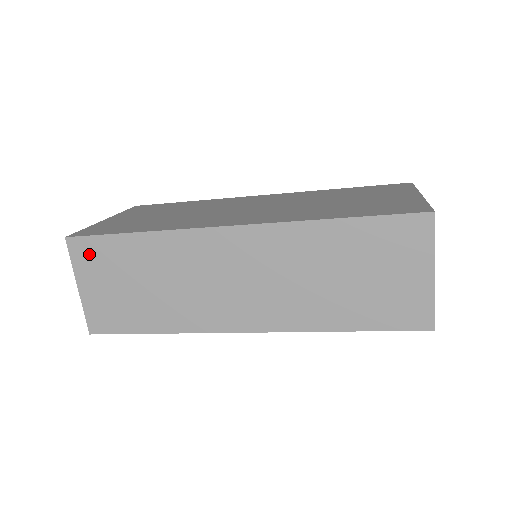
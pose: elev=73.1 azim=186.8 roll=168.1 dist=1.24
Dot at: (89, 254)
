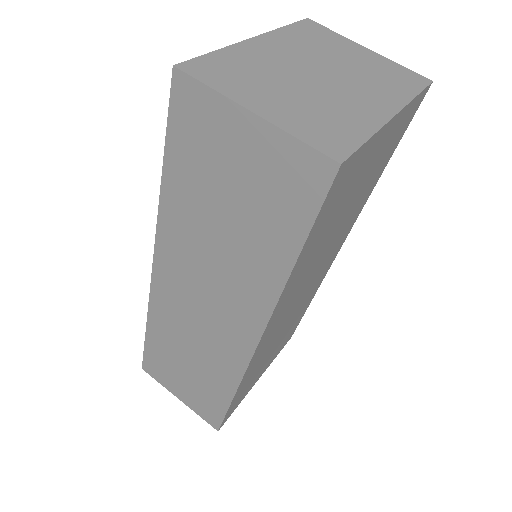
Dot at: (156, 369)
